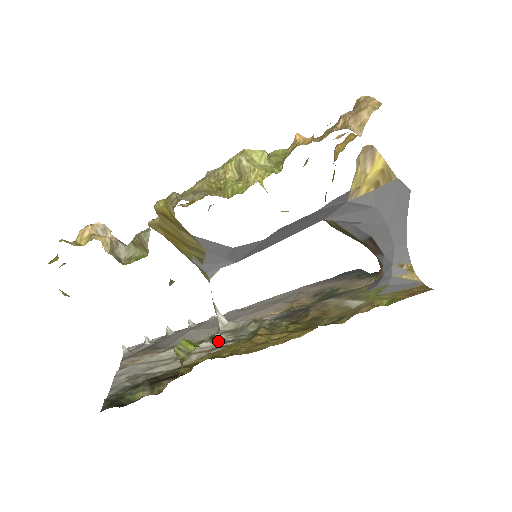
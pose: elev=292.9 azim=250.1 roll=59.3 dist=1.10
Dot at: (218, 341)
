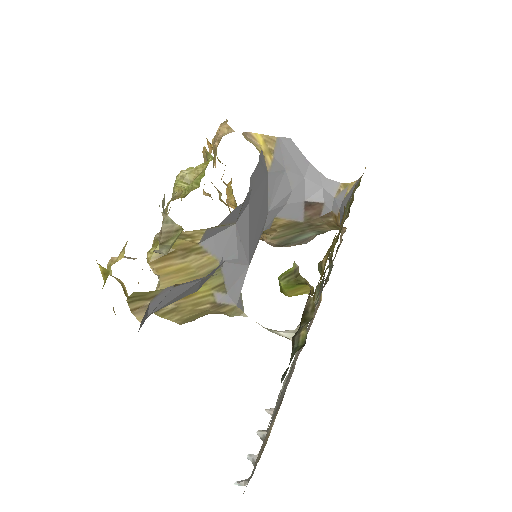
Dot at: occluded
